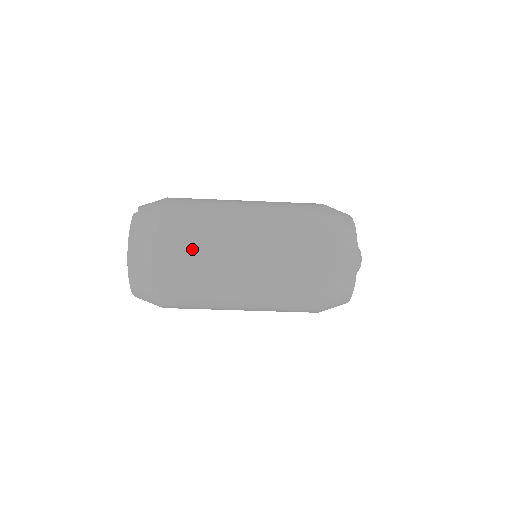
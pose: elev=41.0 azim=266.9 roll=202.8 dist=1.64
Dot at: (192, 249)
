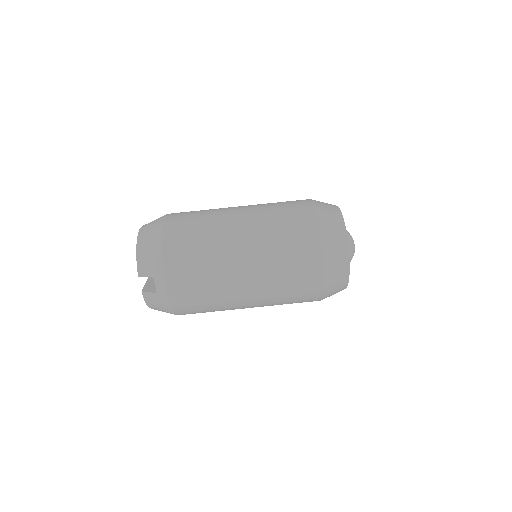
Dot at: occluded
